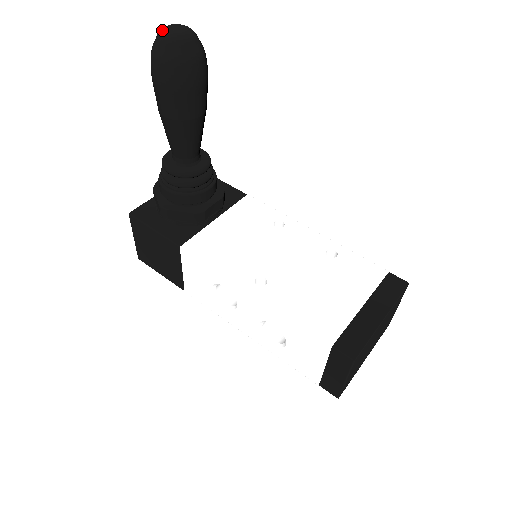
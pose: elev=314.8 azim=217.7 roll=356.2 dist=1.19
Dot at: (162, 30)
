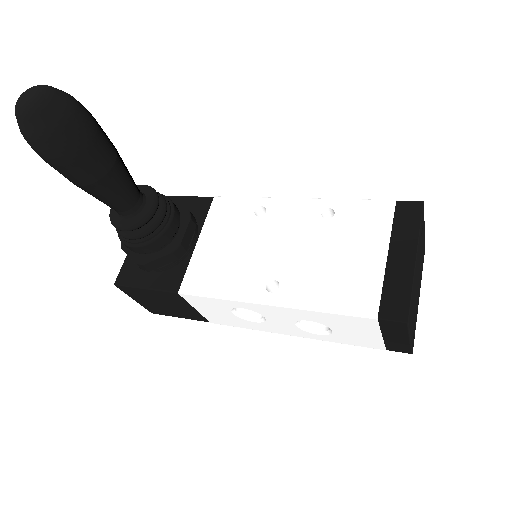
Dot at: (16, 107)
